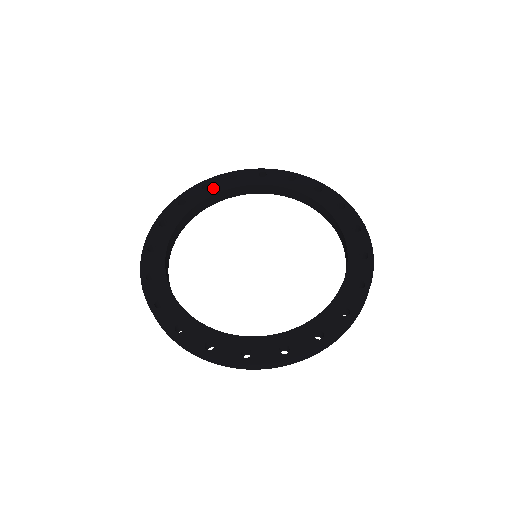
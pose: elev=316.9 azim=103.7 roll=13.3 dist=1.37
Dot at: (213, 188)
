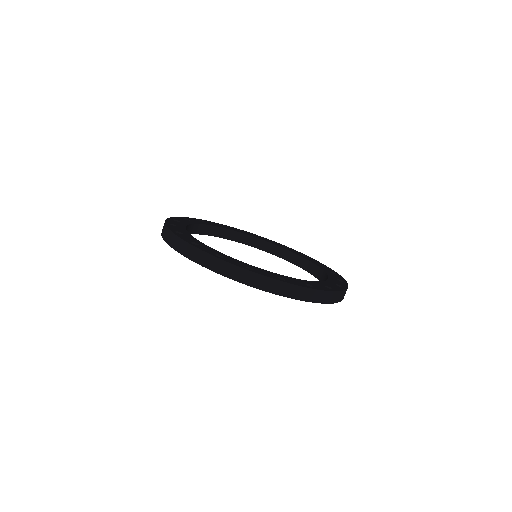
Dot at: (182, 222)
